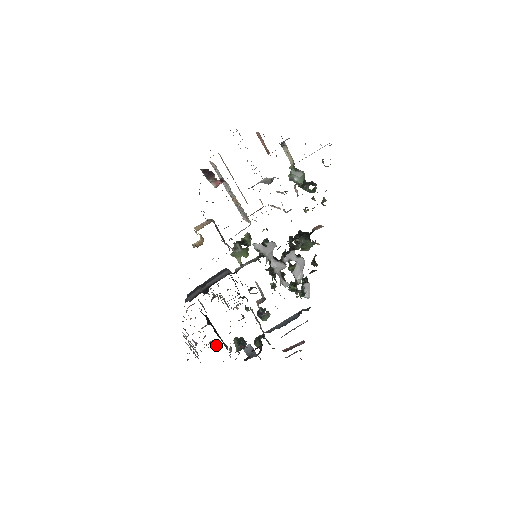
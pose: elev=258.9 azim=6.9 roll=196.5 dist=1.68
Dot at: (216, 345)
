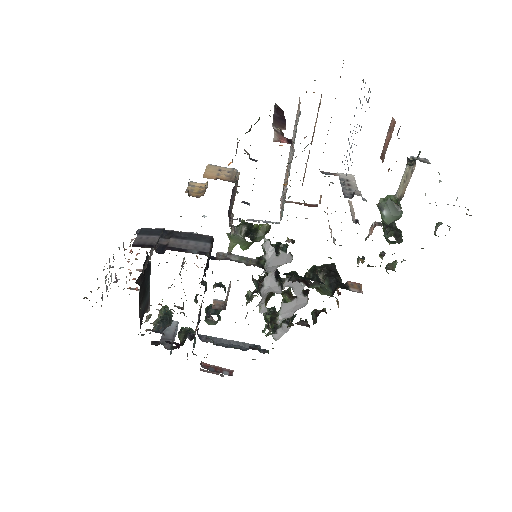
Dot at: occluded
